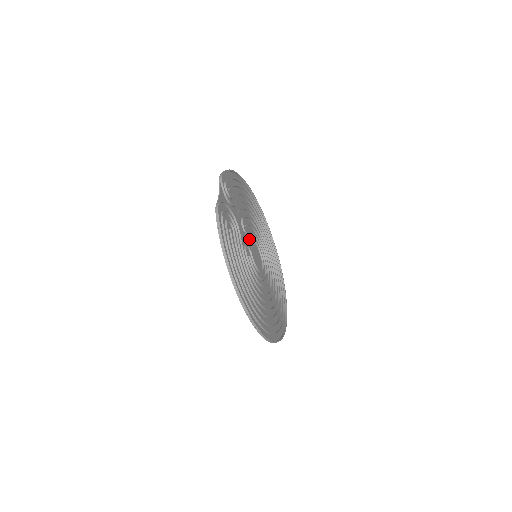
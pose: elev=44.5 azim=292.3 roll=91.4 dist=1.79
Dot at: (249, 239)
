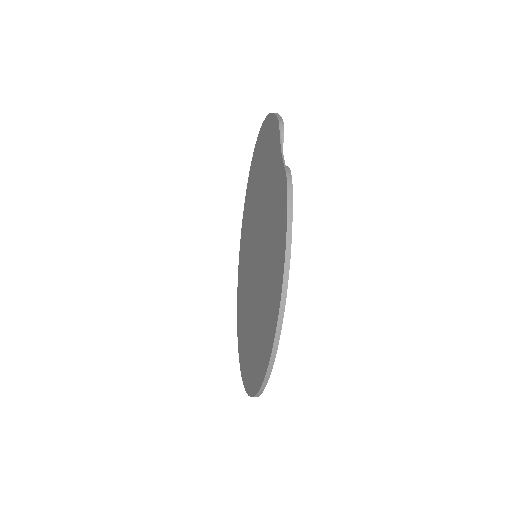
Dot at: occluded
